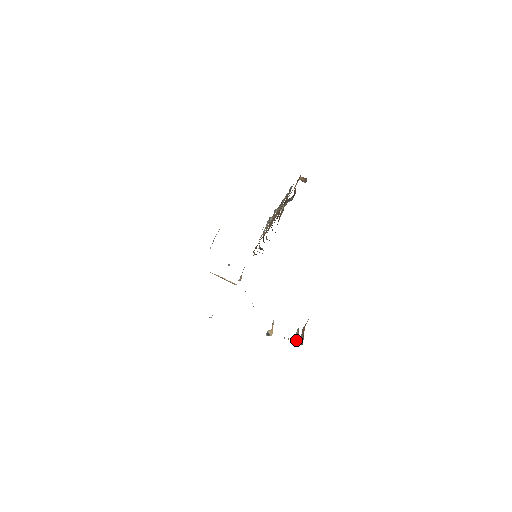
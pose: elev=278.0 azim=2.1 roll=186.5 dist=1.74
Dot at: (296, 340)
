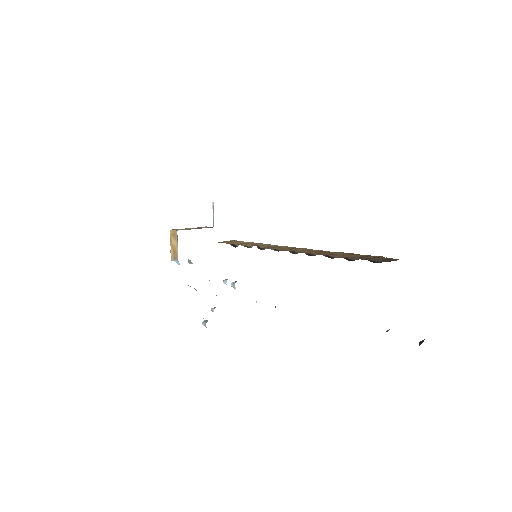
Dot at: occluded
